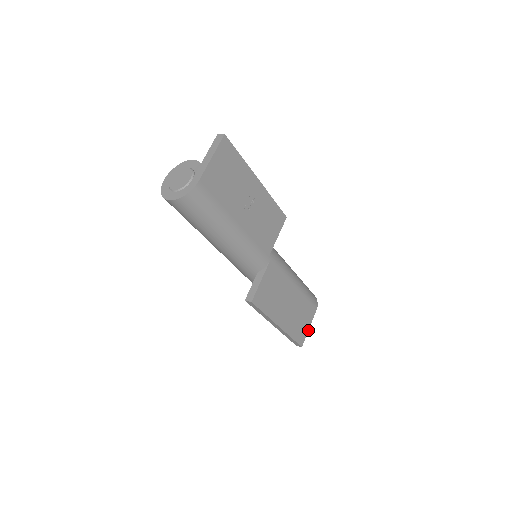
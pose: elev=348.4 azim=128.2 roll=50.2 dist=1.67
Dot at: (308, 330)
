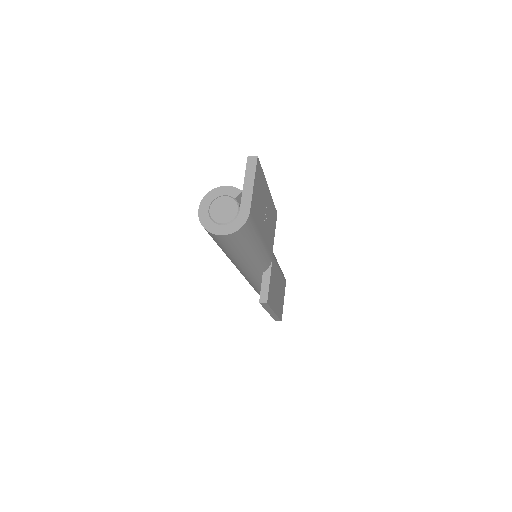
Dot at: occluded
